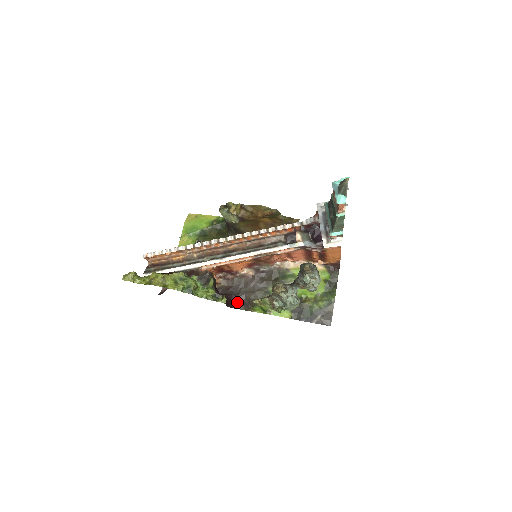
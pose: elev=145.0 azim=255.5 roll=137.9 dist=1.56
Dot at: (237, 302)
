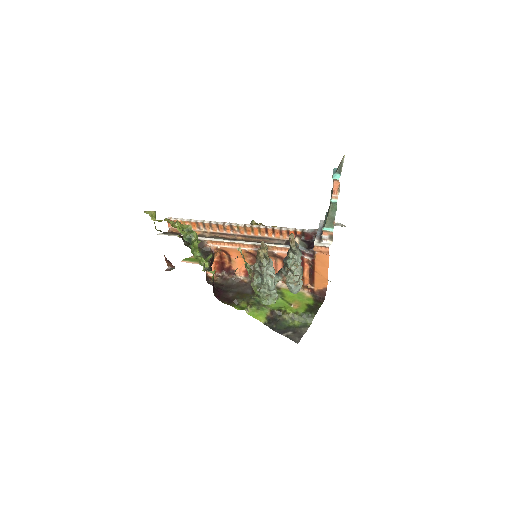
Dot at: (223, 296)
